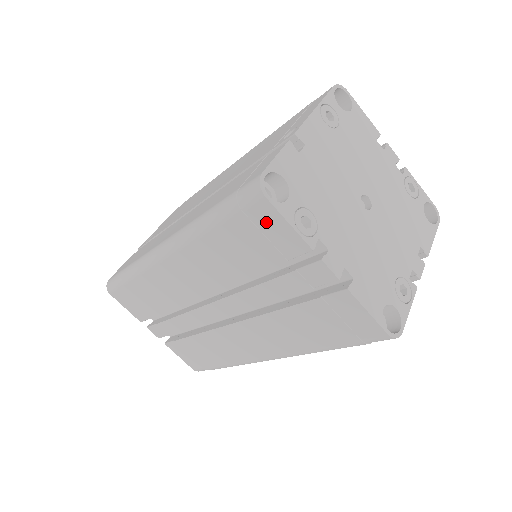
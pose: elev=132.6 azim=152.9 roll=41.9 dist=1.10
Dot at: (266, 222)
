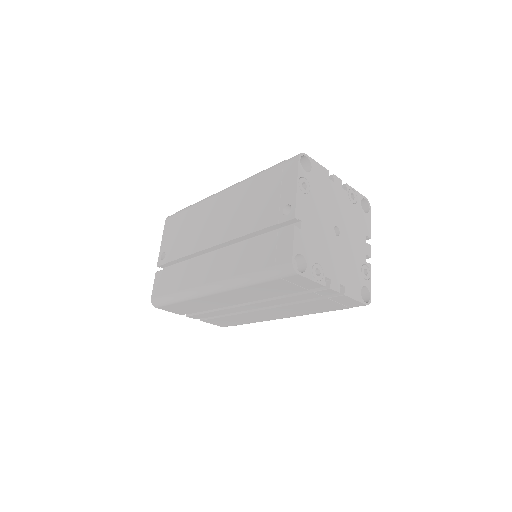
Dot at: (297, 281)
